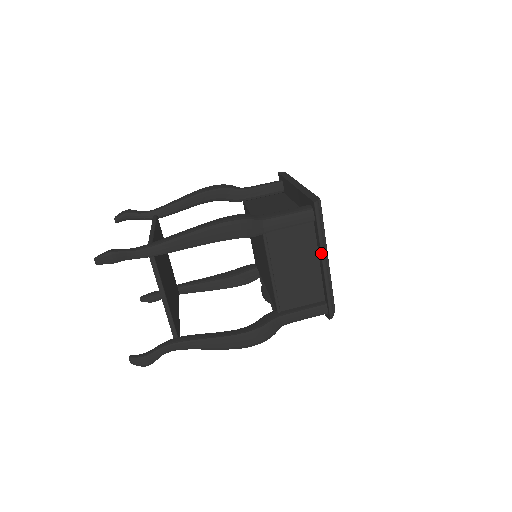
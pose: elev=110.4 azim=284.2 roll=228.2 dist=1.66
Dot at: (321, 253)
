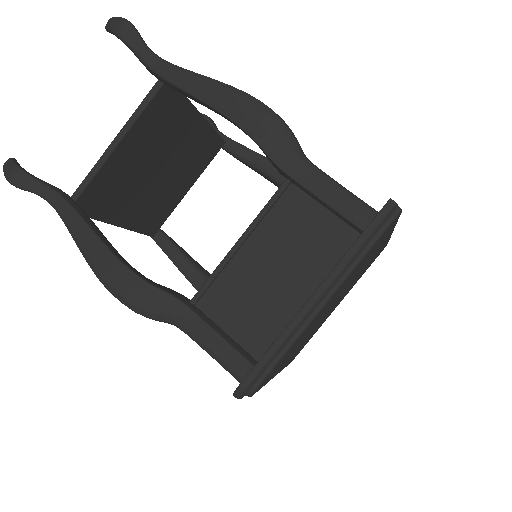
Dot at: (325, 279)
